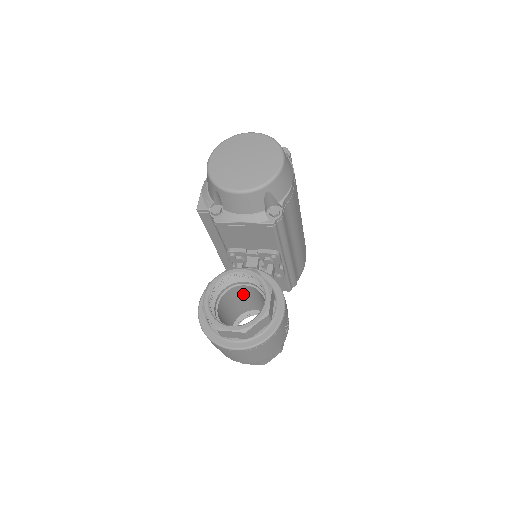
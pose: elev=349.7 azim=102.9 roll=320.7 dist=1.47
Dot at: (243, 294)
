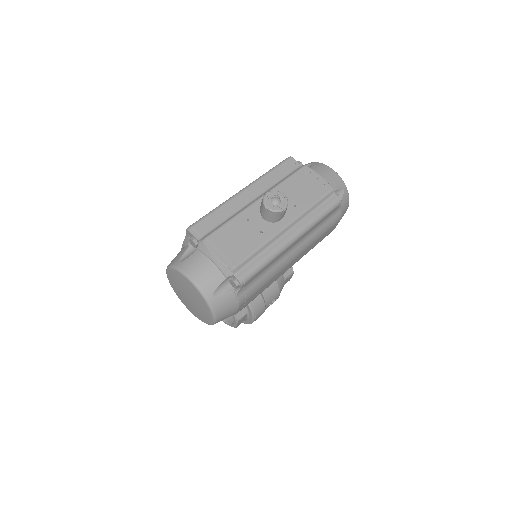
Dot at: occluded
